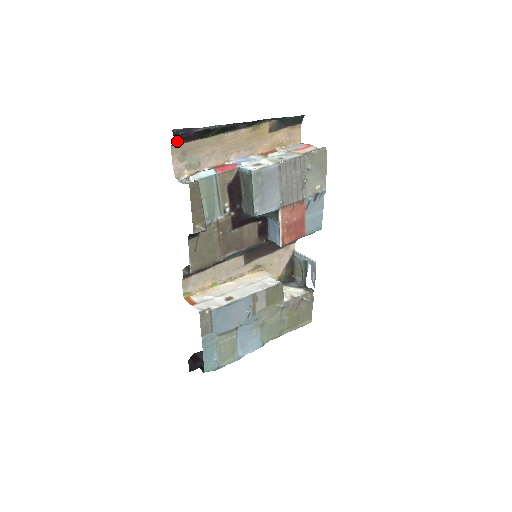
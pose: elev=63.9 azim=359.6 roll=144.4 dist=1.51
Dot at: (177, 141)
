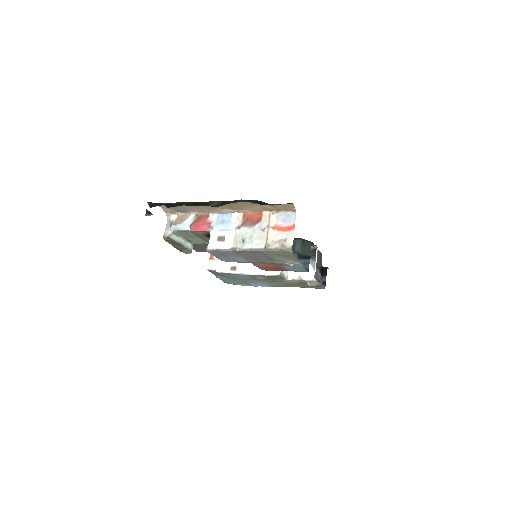
Dot at: (156, 205)
